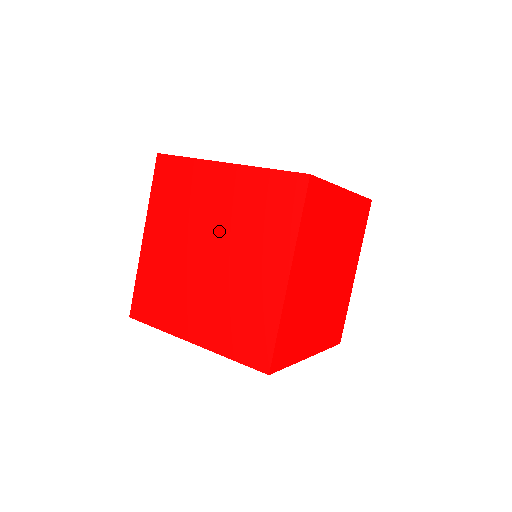
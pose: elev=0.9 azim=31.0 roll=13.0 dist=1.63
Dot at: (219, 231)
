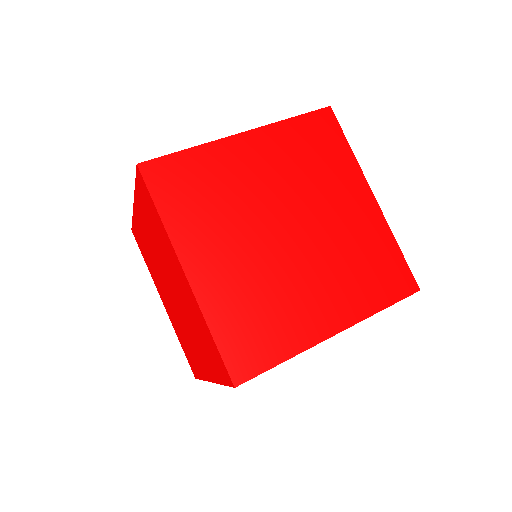
Dot at: (283, 200)
